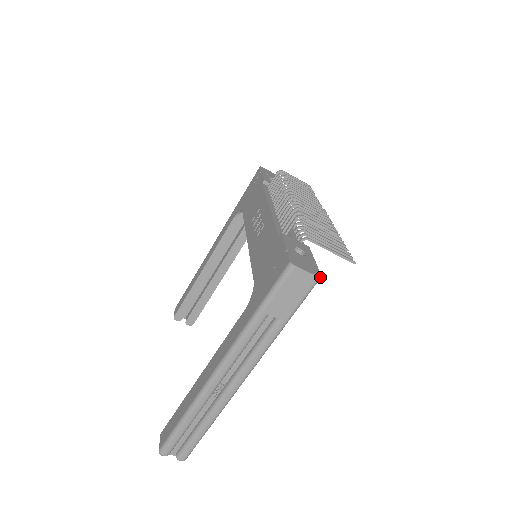
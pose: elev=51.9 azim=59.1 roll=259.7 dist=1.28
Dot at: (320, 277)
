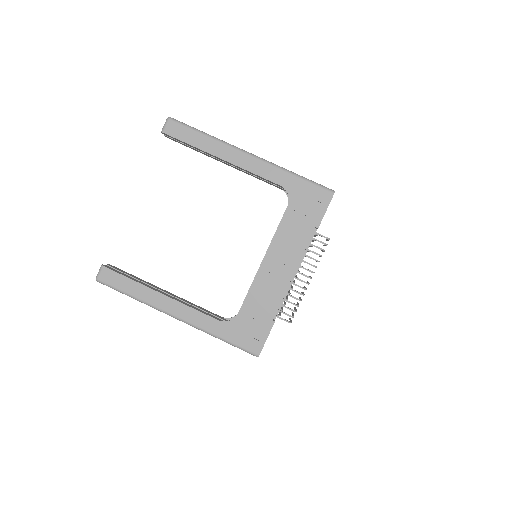
Dot at: occluded
